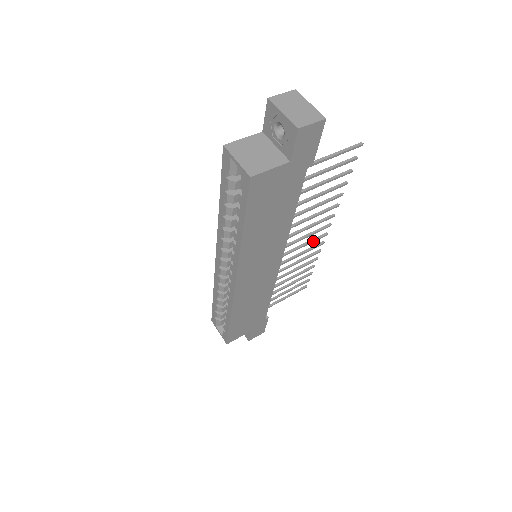
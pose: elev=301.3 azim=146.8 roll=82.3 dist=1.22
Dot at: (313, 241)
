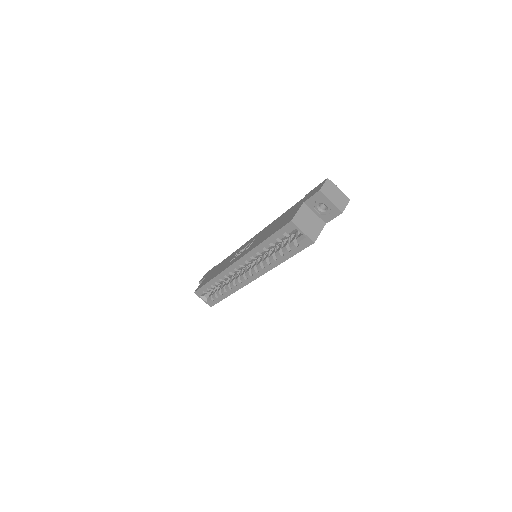
Dot at: occluded
